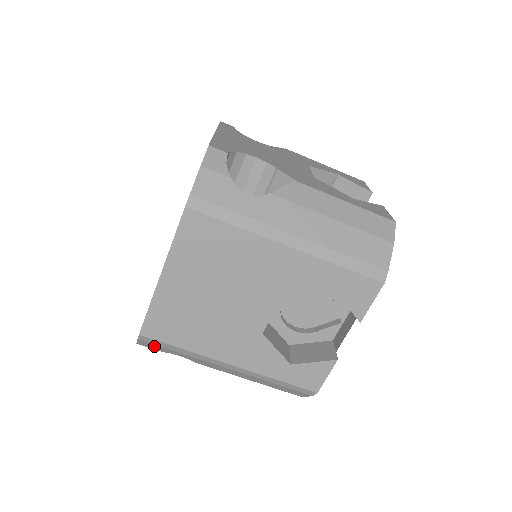
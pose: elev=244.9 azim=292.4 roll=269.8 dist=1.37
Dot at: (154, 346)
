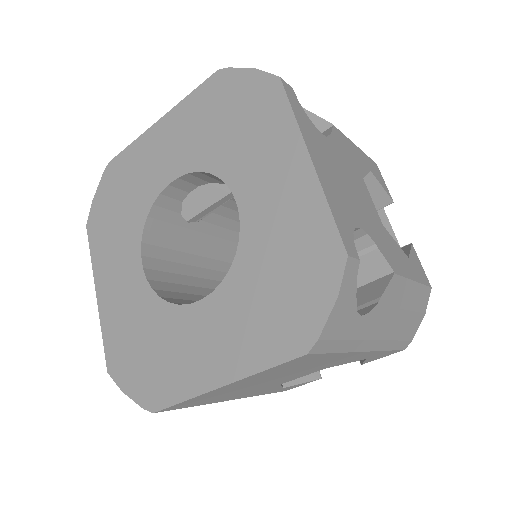
Dot at: occluded
